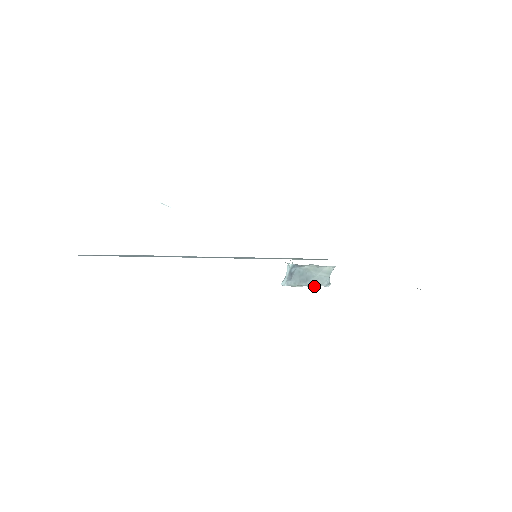
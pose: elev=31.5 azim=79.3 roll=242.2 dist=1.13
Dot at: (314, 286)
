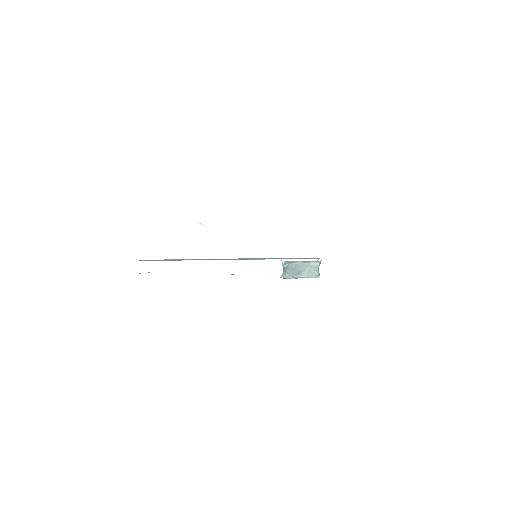
Dot at: occluded
